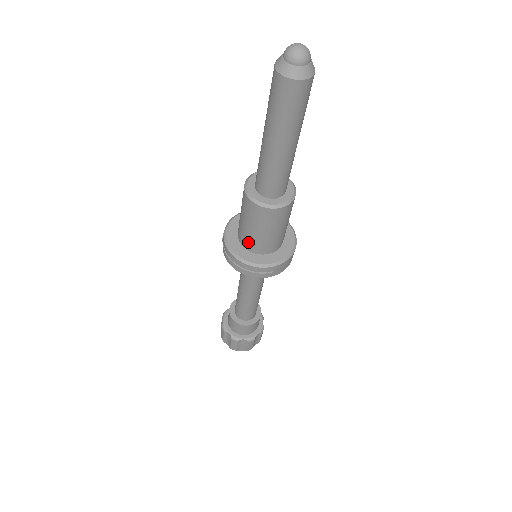
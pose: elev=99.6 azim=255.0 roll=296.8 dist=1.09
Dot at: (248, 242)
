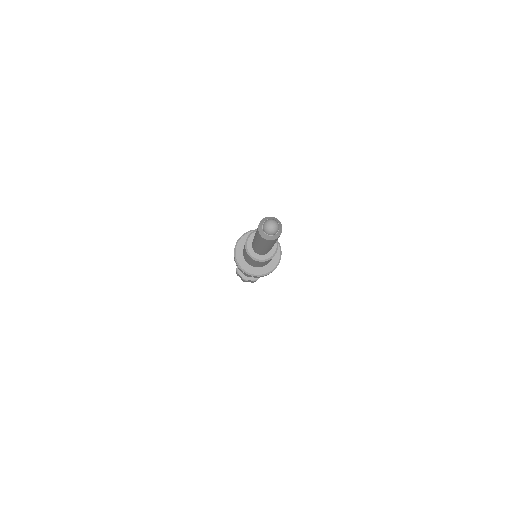
Dot at: (260, 266)
